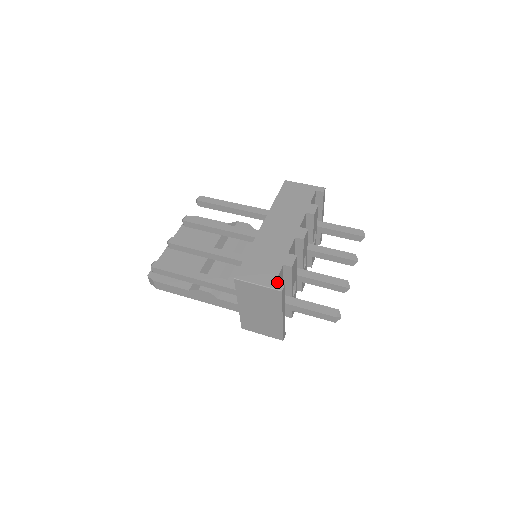
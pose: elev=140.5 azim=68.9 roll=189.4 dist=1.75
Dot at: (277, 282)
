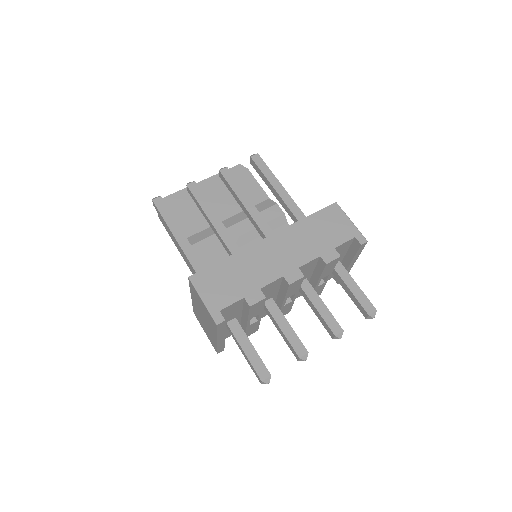
Dot at: (225, 310)
